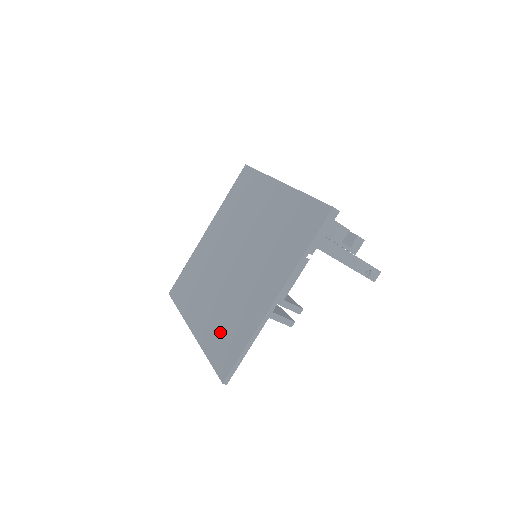
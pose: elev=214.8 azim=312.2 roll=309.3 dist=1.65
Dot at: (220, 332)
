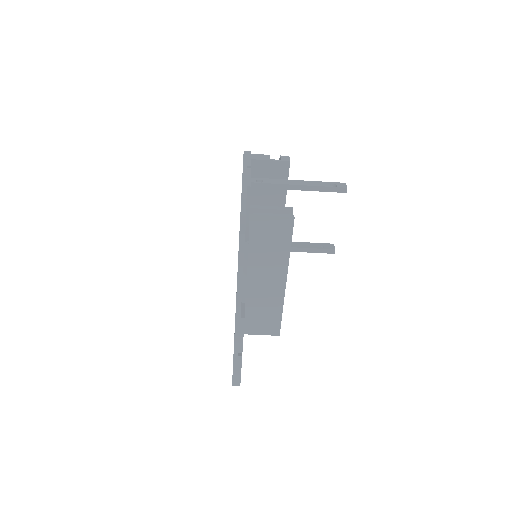
Dot at: occluded
